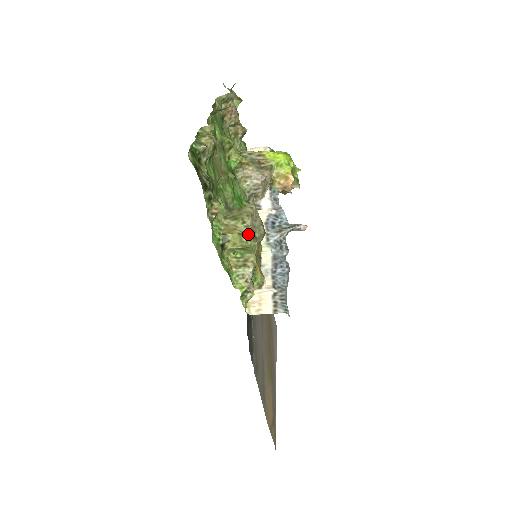
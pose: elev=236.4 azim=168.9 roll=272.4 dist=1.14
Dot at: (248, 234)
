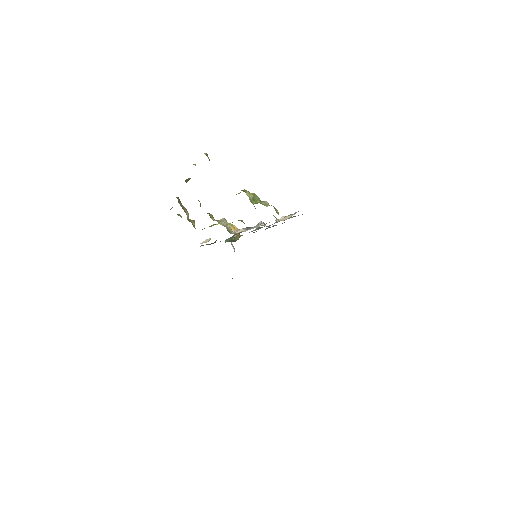
Dot at: occluded
